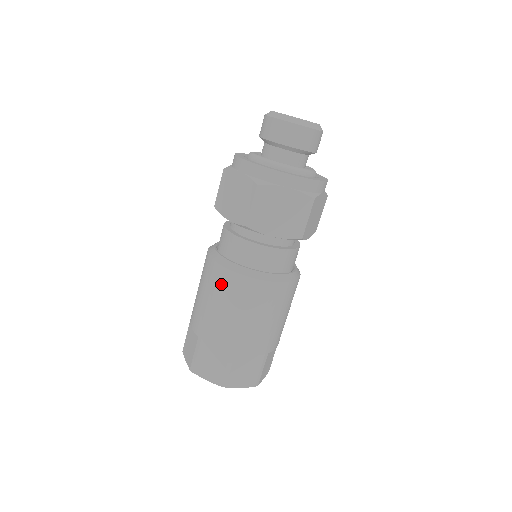
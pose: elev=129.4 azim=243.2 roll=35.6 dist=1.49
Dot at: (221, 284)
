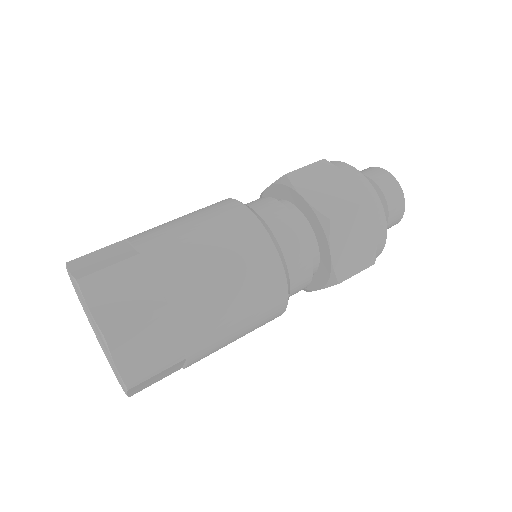
Dot at: (209, 206)
